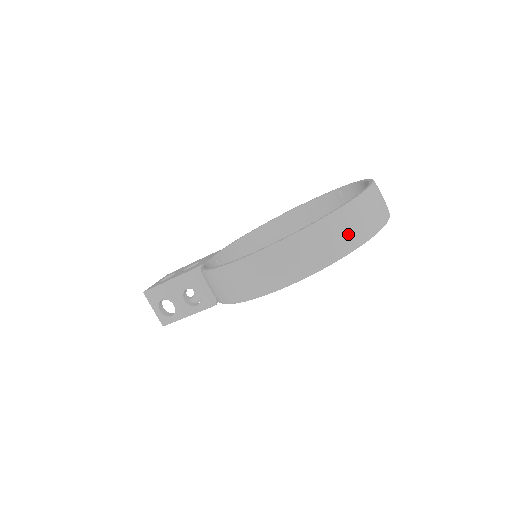
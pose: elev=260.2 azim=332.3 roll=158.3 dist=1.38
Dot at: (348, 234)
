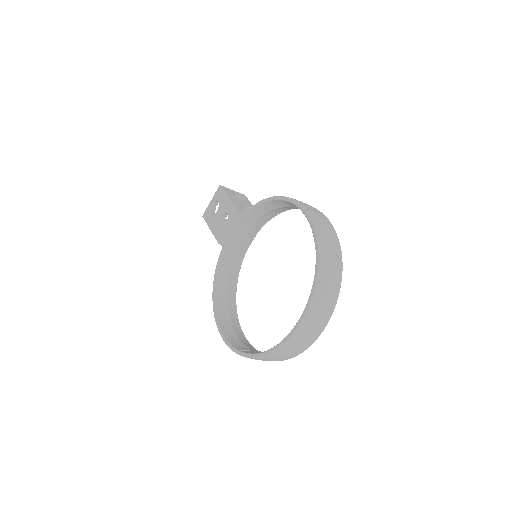
Dot at: occluded
